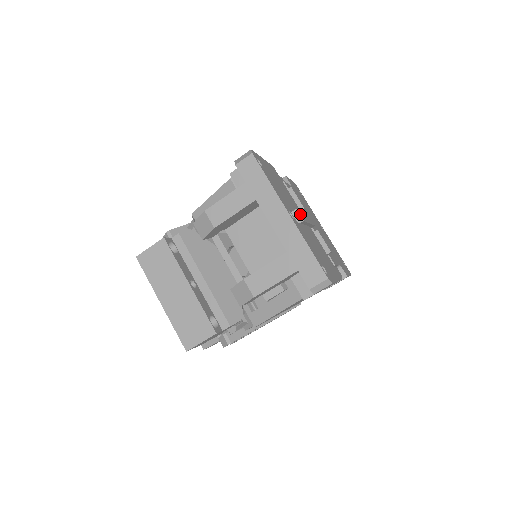
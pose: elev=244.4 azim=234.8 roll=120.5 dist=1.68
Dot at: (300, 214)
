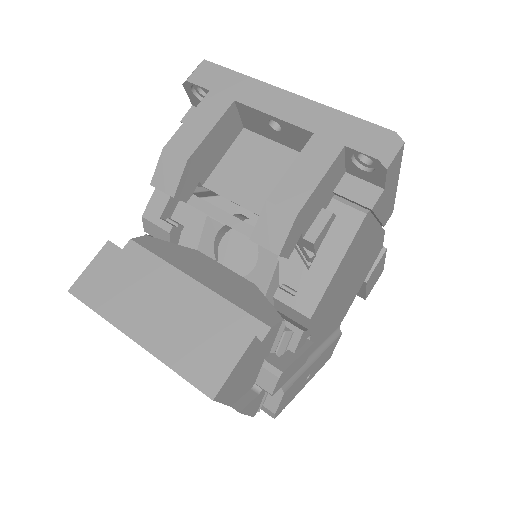
Dot at: occluded
